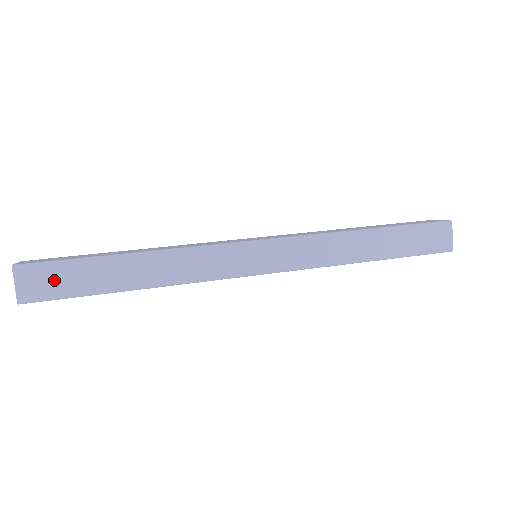
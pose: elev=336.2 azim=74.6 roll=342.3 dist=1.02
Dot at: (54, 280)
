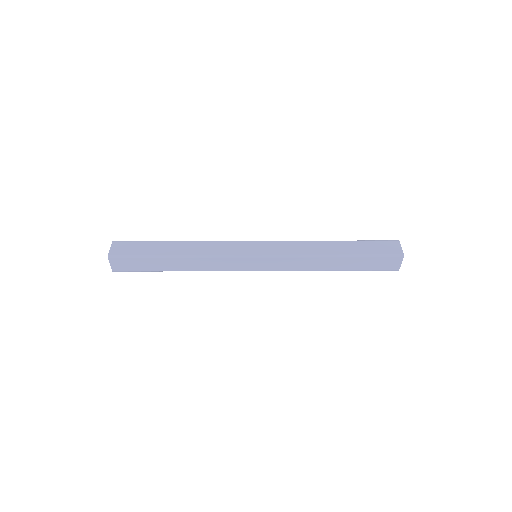
Dot at: (131, 248)
